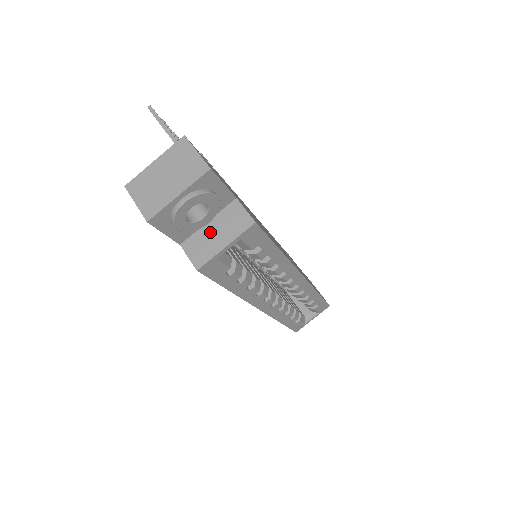
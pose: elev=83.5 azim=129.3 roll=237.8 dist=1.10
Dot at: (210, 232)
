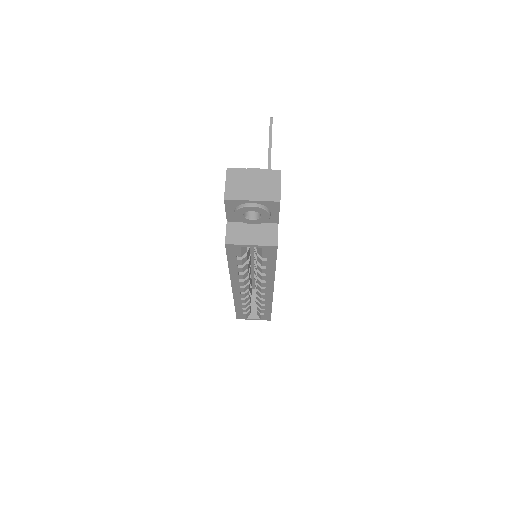
Dot at: (249, 229)
